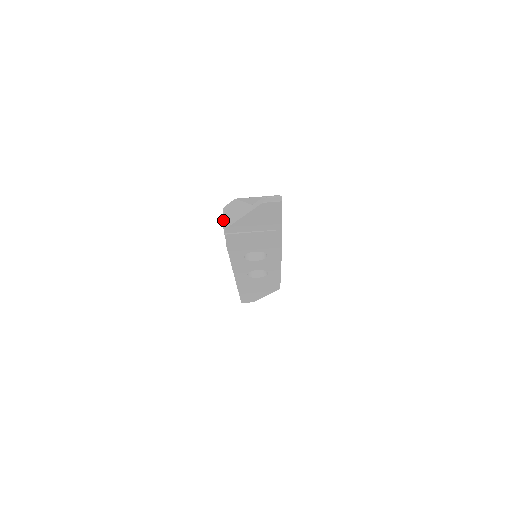
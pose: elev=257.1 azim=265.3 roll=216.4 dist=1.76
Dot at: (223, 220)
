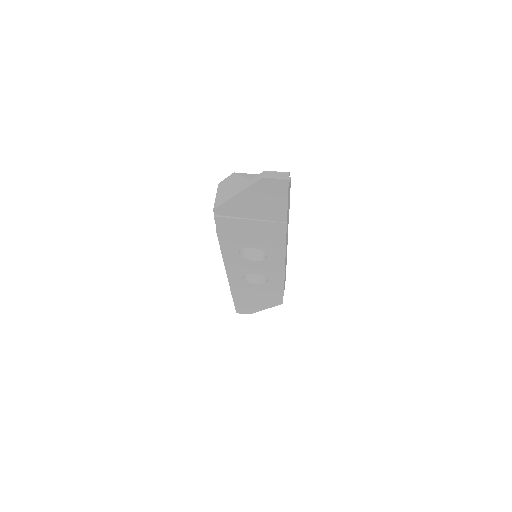
Dot at: (215, 198)
